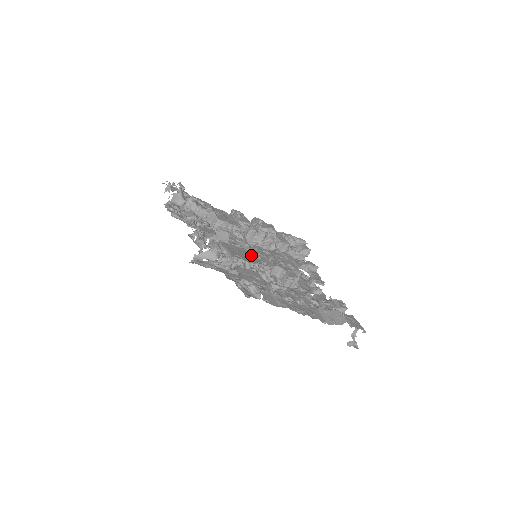
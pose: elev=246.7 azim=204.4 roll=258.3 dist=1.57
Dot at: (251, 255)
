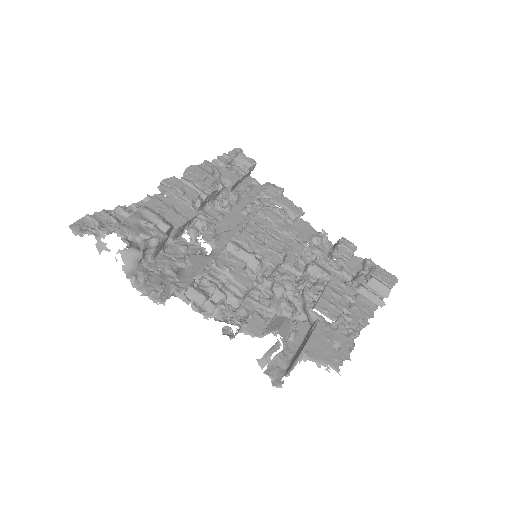
Dot at: (329, 332)
